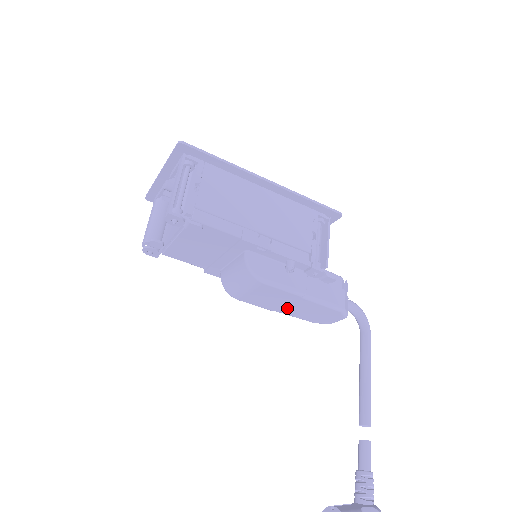
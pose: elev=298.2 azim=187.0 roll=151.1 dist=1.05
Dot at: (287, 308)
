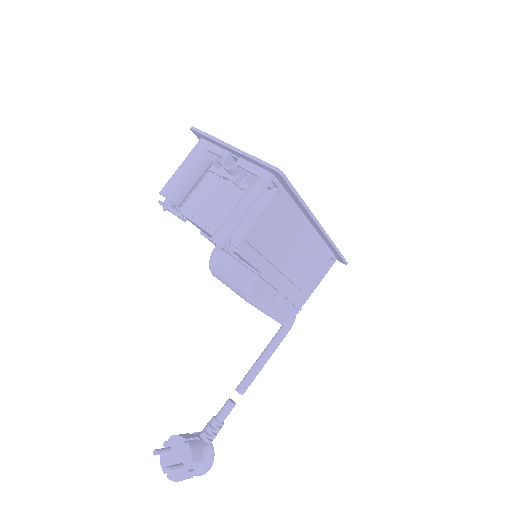
Dot at: occluded
